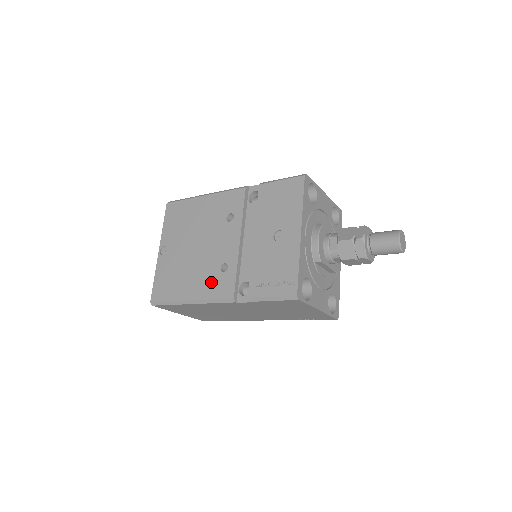
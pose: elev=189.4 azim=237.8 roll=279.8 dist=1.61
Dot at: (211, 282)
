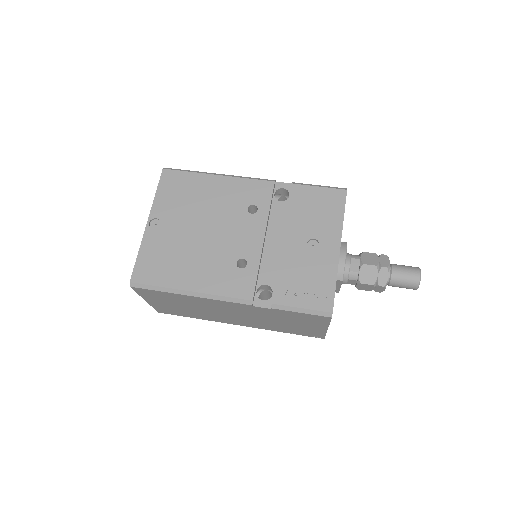
Dot at: (223, 276)
